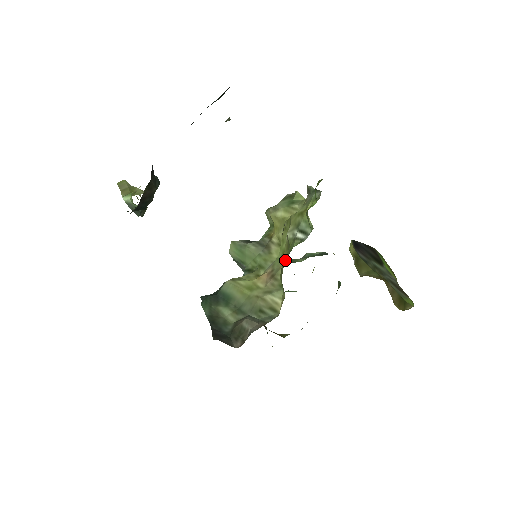
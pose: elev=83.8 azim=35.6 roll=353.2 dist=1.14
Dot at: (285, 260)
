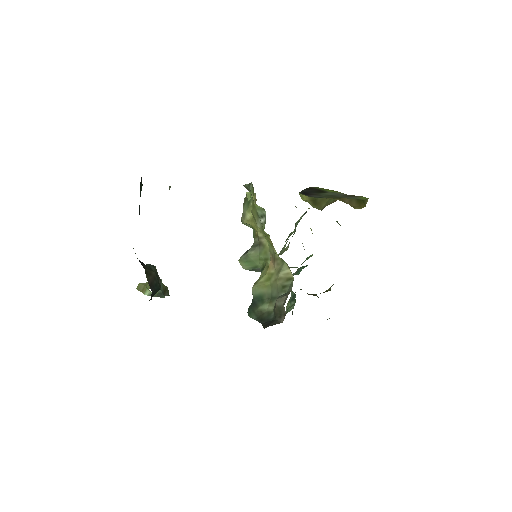
Dot at: occluded
